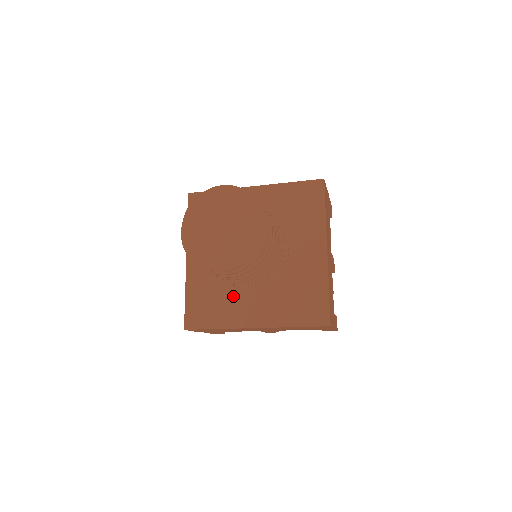
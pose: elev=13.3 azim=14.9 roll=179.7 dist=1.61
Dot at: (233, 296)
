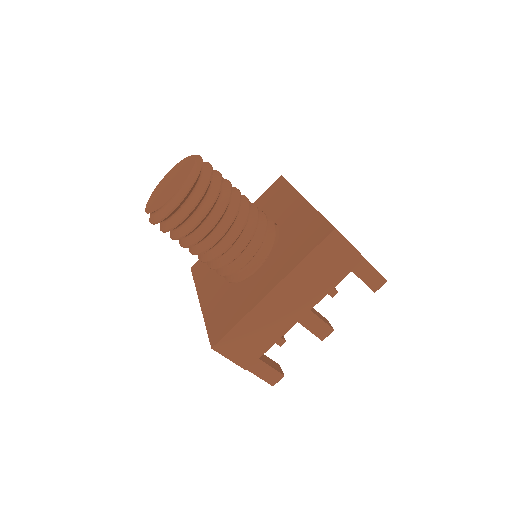
Dot at: (244, 288)
